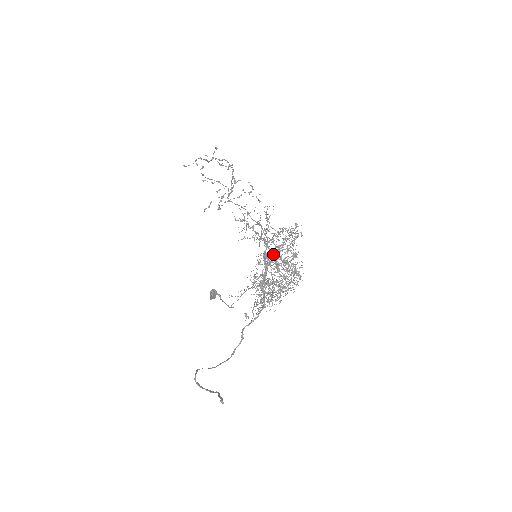
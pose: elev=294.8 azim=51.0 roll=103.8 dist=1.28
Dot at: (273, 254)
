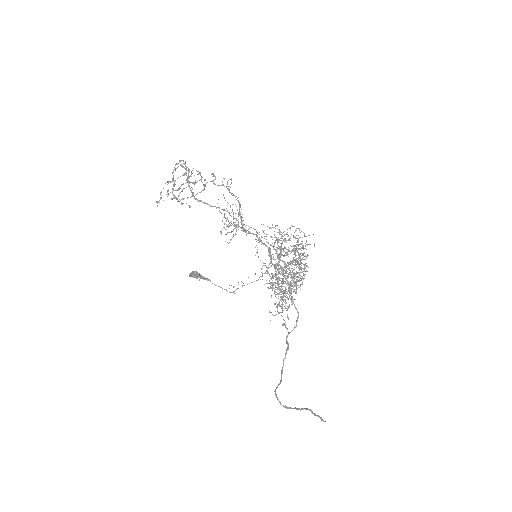
Dot at: (279, 257)
